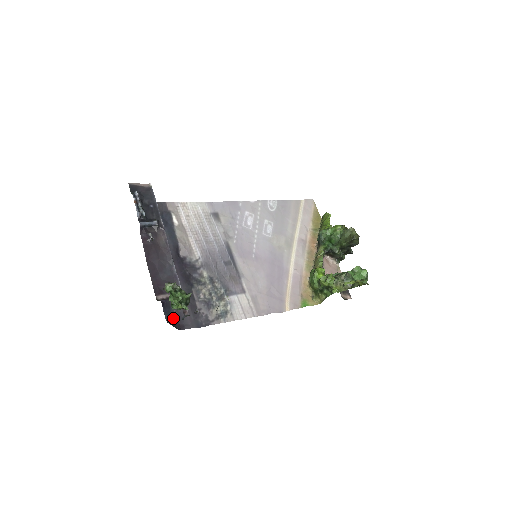
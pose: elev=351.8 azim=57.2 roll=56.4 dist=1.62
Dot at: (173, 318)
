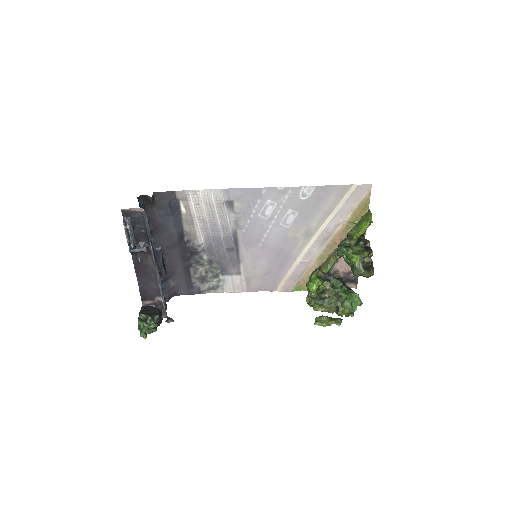
Dot at: (168, 289)
